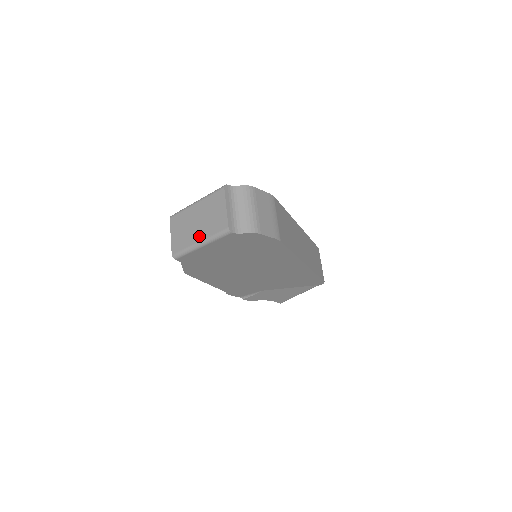
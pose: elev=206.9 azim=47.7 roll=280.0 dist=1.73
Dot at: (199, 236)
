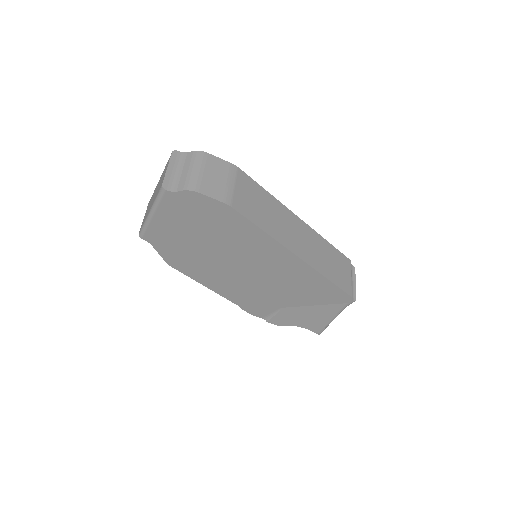
Dot at: (151, 205)
